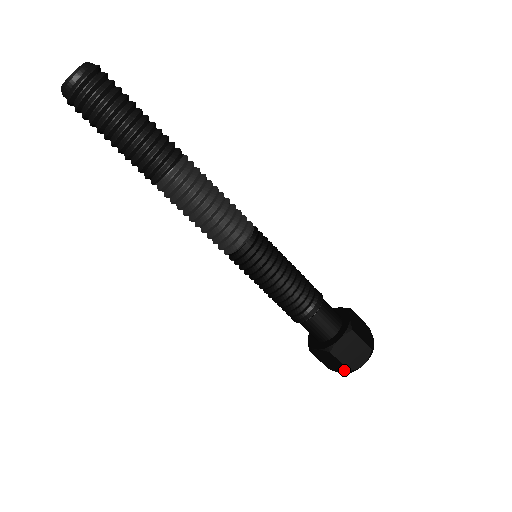
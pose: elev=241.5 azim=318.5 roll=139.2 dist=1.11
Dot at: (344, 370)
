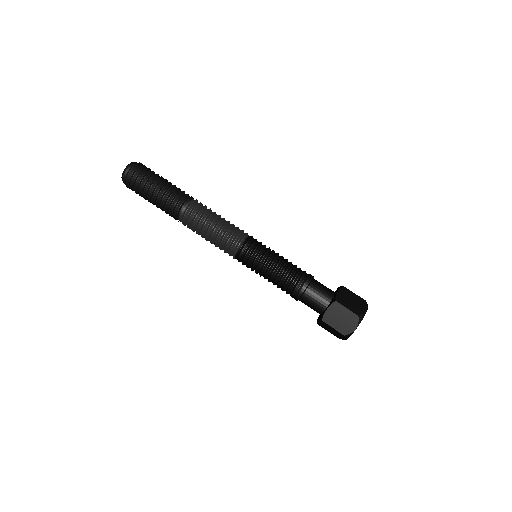
Dot at: (354, 320)
